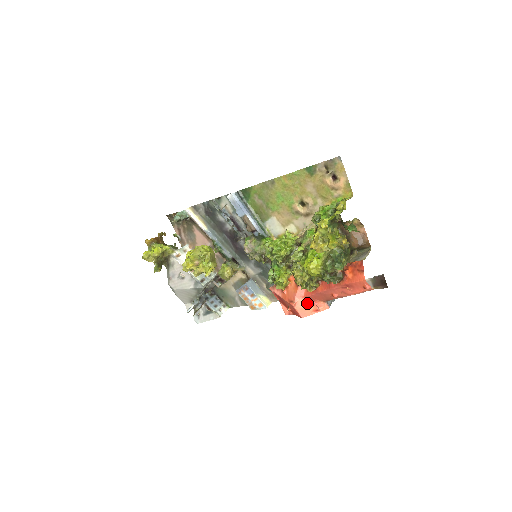
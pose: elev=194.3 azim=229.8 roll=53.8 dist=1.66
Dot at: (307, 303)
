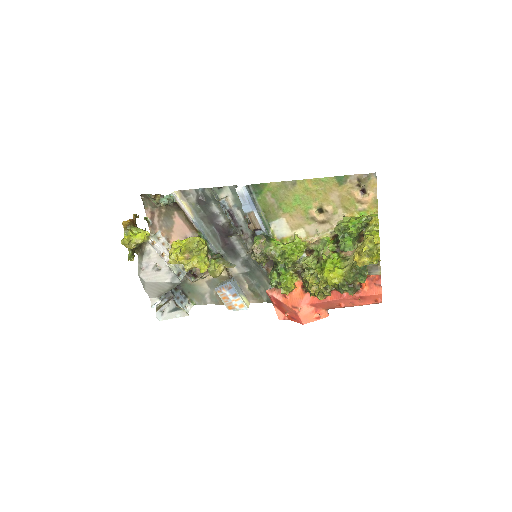
Dot at: (310, 310)
